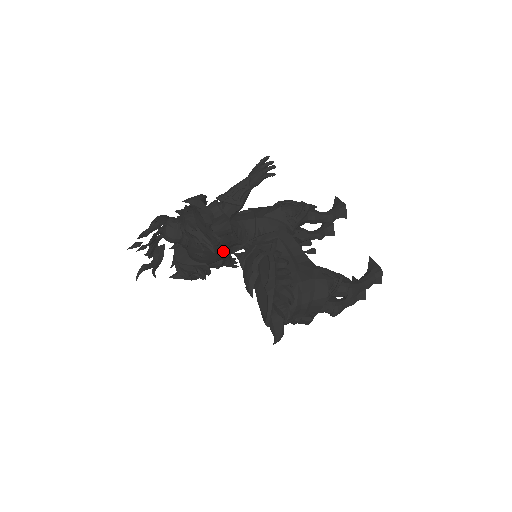
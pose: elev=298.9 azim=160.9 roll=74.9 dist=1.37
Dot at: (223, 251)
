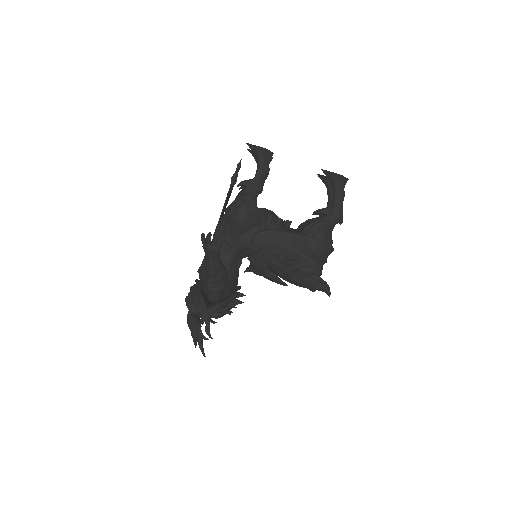
Dot at: occluded
